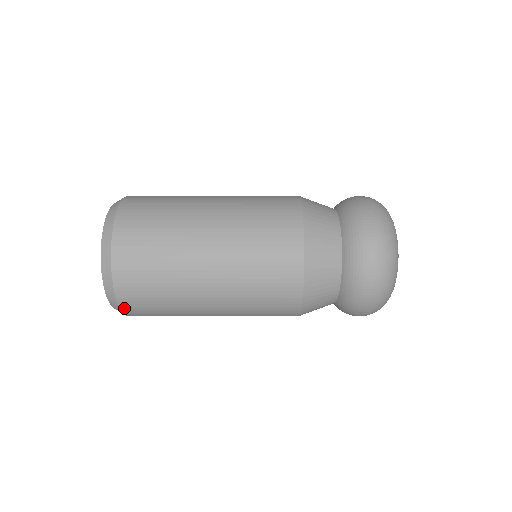
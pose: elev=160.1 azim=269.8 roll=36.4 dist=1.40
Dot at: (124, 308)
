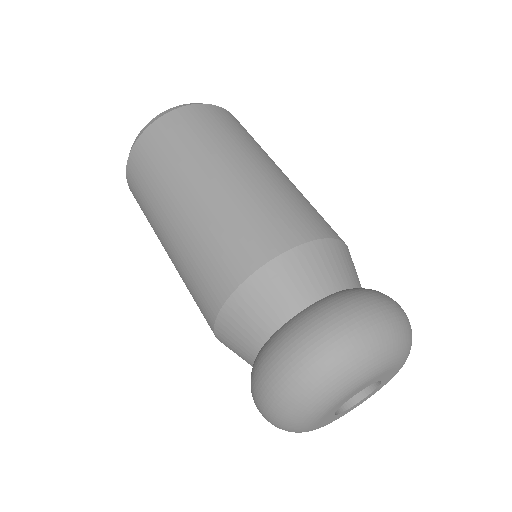
Dot at: occluded
